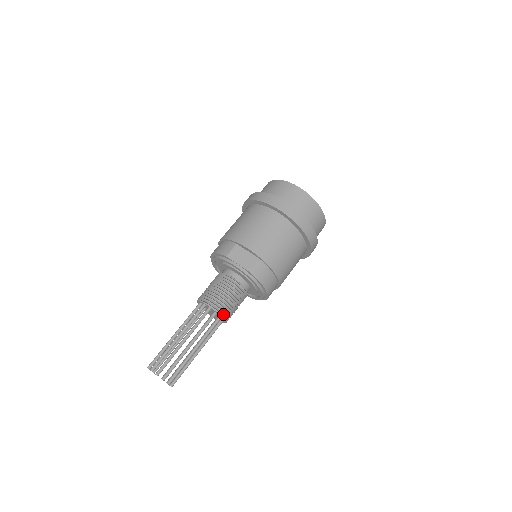
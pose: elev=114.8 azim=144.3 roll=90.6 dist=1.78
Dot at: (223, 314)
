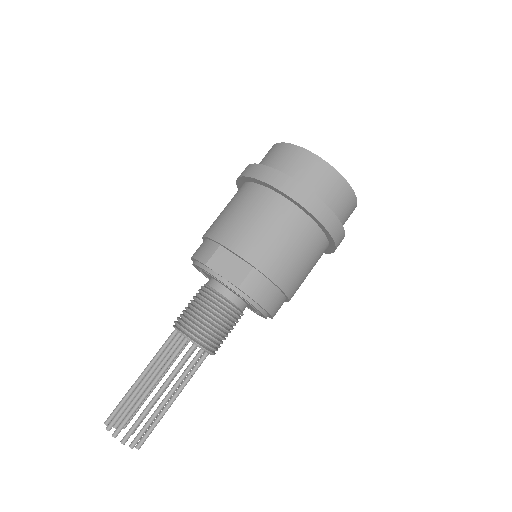
Dot at: (206, 346)
